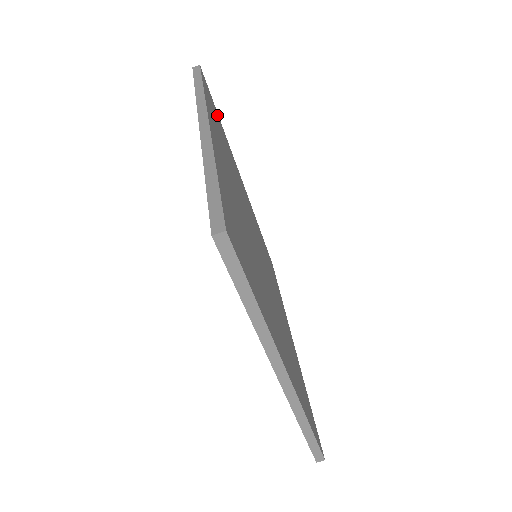
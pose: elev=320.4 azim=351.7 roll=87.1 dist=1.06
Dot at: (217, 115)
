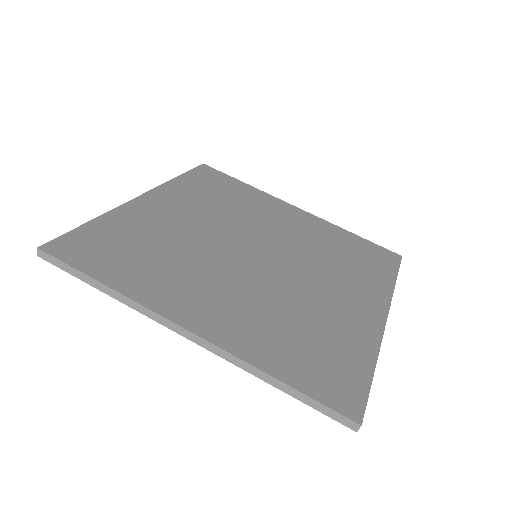
Dot at: (93, 234)
